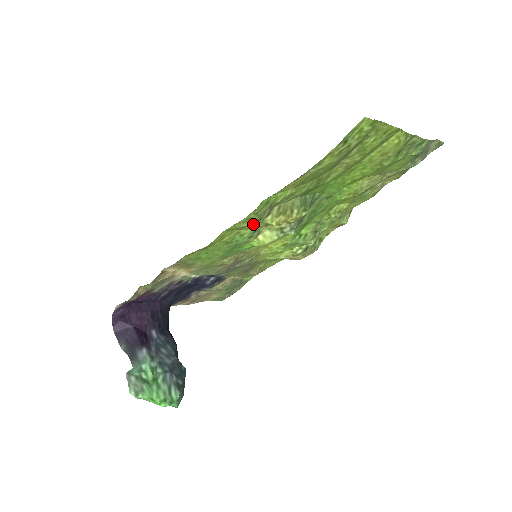
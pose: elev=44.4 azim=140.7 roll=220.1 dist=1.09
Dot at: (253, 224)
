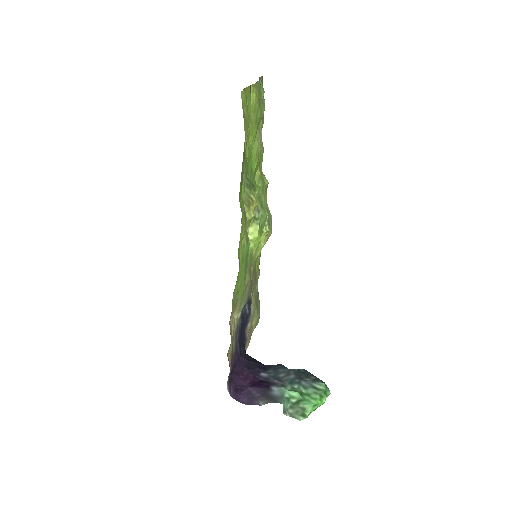
Dot at: (245, 229)
